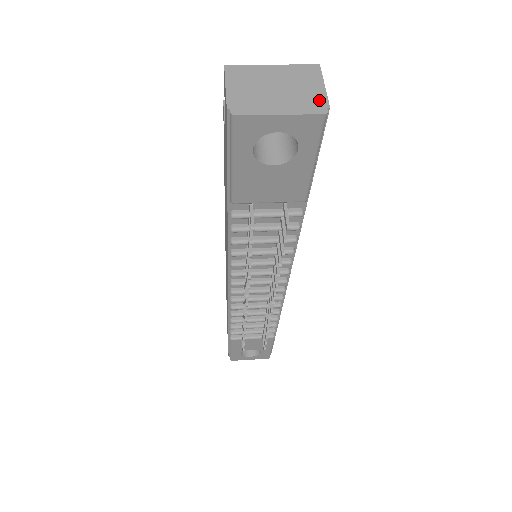
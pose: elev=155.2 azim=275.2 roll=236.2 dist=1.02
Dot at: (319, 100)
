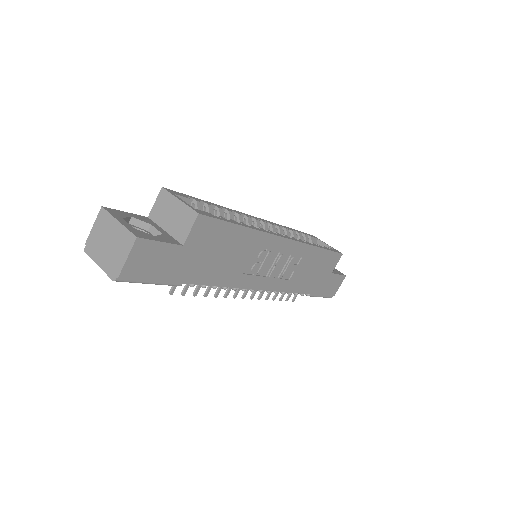
Dot at: (117, 268)
